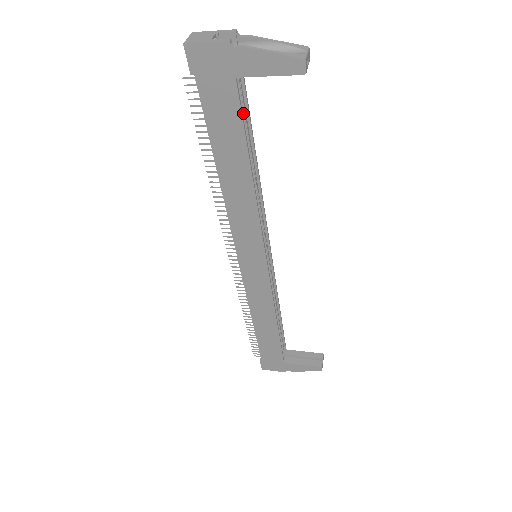
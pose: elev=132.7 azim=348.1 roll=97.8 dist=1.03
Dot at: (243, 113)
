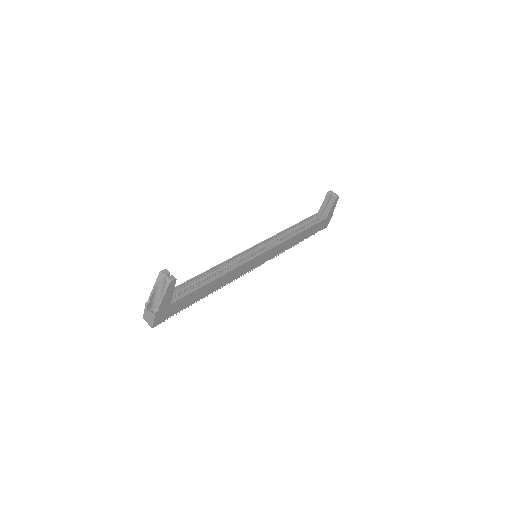
Dot at: (183, 288)
